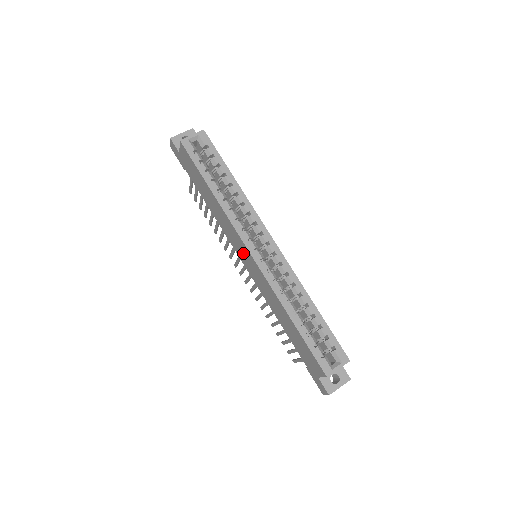
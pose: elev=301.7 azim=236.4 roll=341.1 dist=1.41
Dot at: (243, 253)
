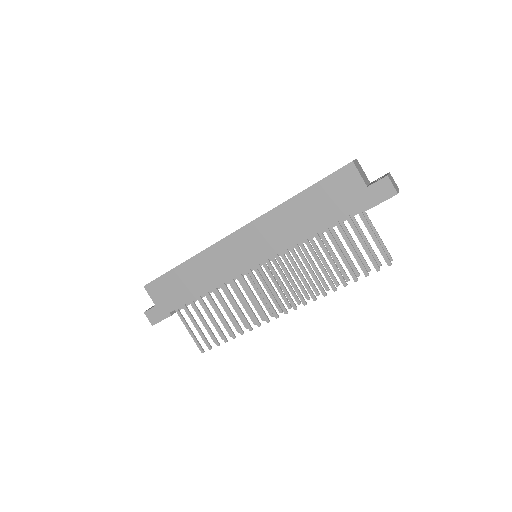
Dot at: (239, 251)
